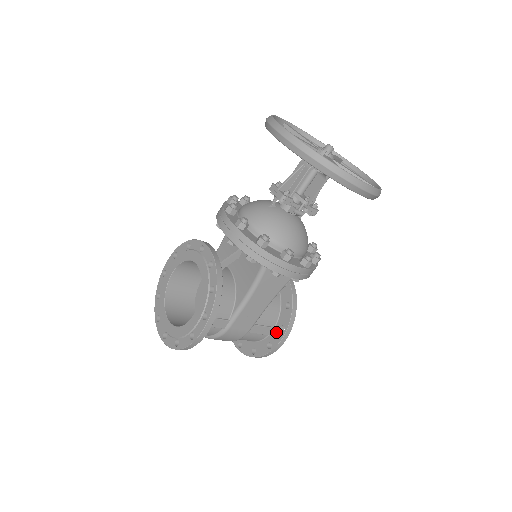
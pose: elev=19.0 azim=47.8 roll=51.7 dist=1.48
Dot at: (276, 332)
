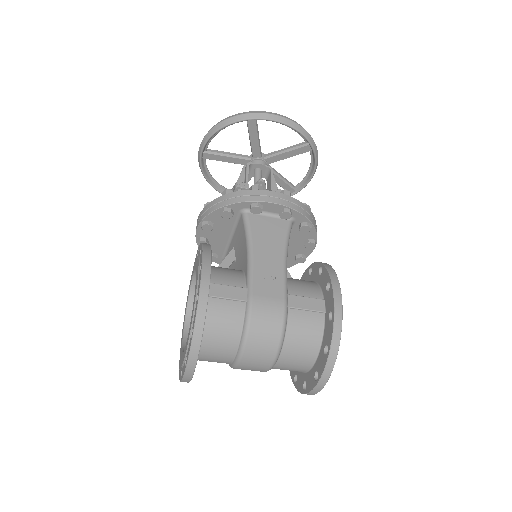
Dot at: (326, 298)
